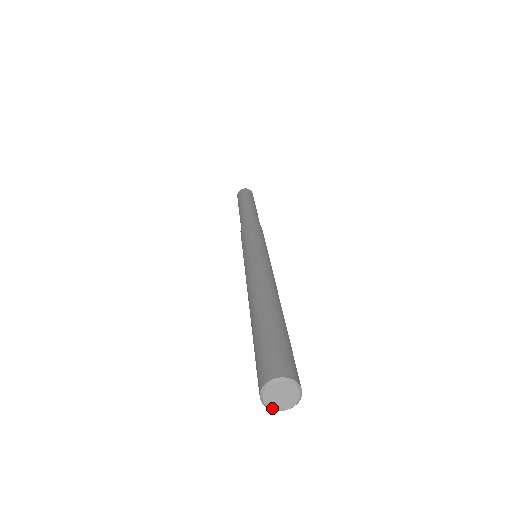
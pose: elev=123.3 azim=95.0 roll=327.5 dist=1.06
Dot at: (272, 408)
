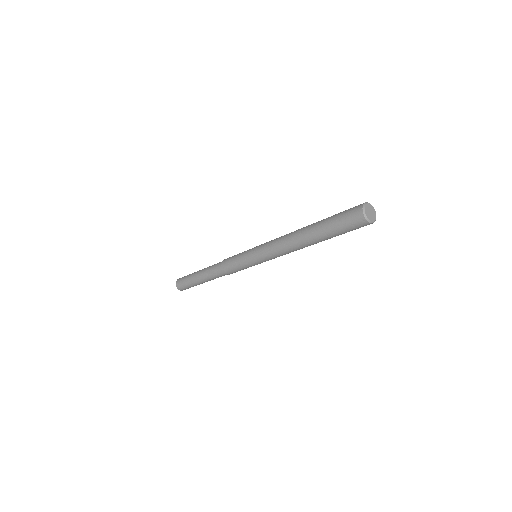
Dot at: (370, 220)
